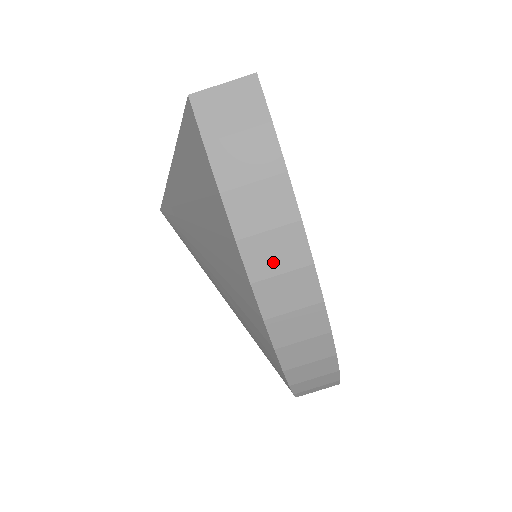
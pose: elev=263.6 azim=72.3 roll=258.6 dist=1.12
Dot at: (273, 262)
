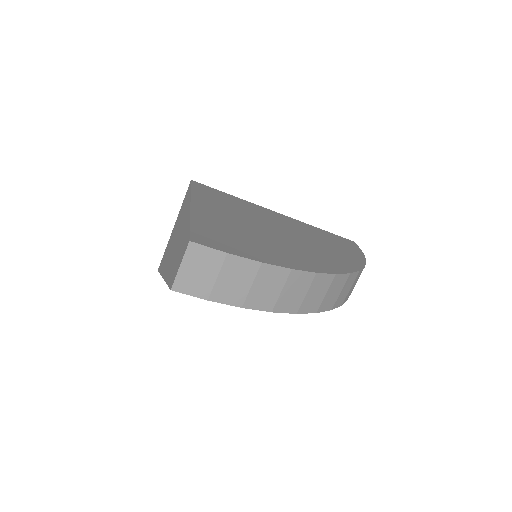
Dot at: (297, 296)
